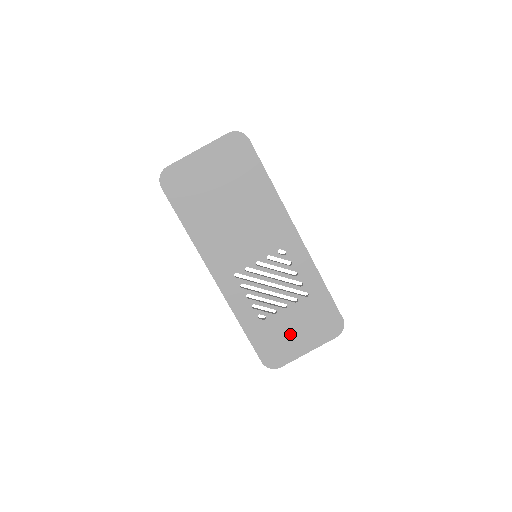
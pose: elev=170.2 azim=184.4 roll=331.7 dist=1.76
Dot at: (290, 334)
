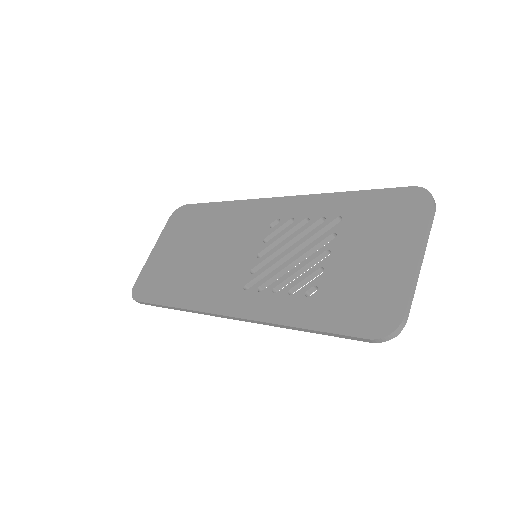
Dot at: (367, 269)
